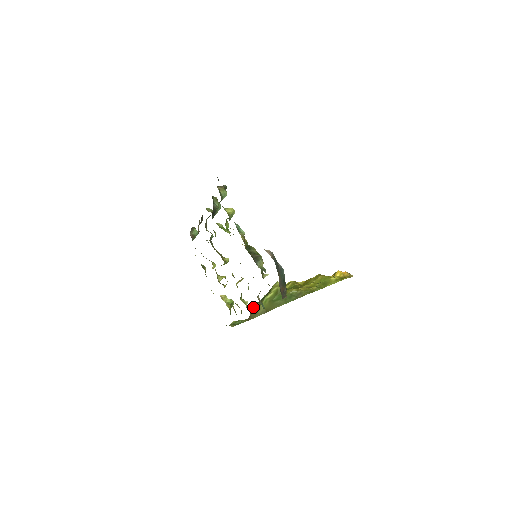
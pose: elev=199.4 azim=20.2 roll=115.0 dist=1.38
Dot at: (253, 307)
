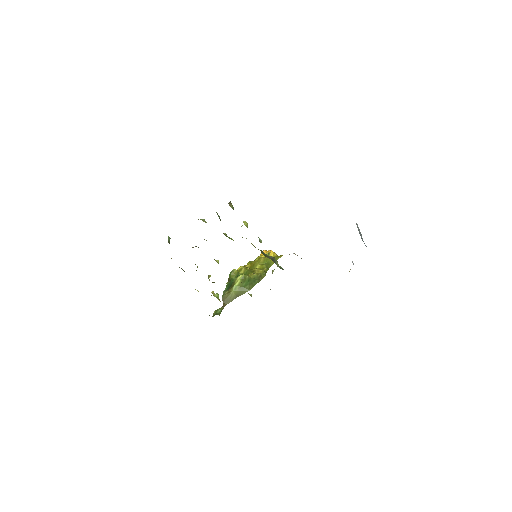
Dot at: (224, 295)
